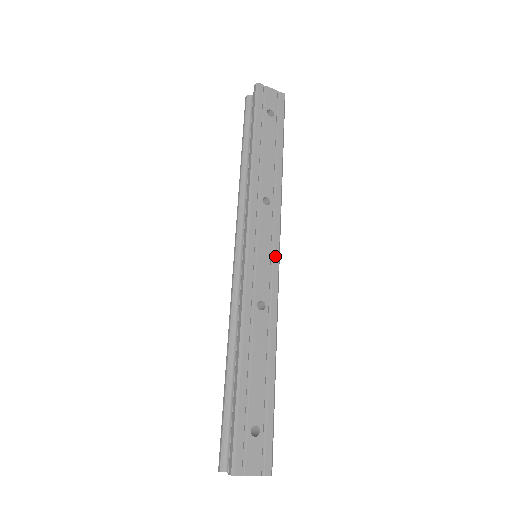
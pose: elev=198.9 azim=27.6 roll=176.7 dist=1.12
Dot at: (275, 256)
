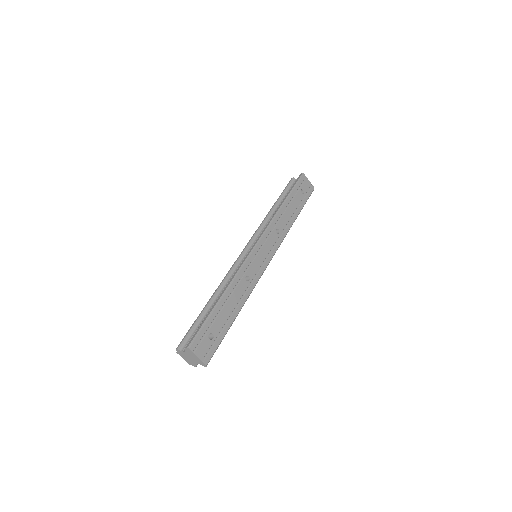
Dot at: (267, 261)
